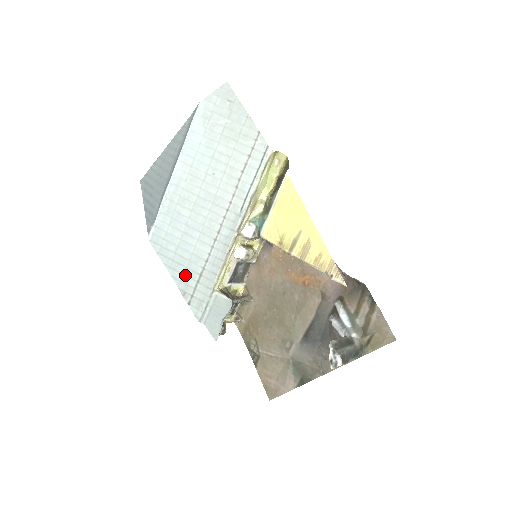
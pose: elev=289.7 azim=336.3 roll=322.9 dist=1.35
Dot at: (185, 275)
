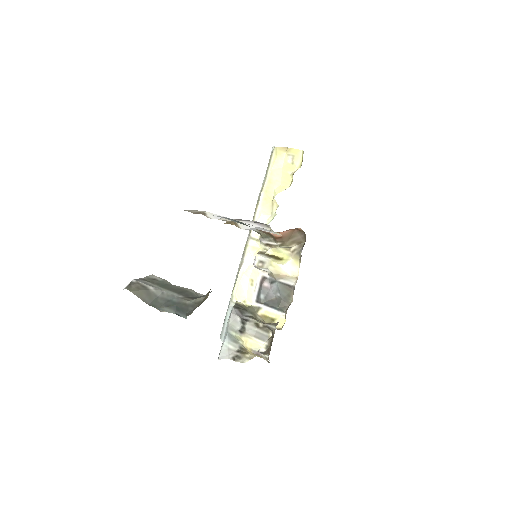
Dot at: occluded
